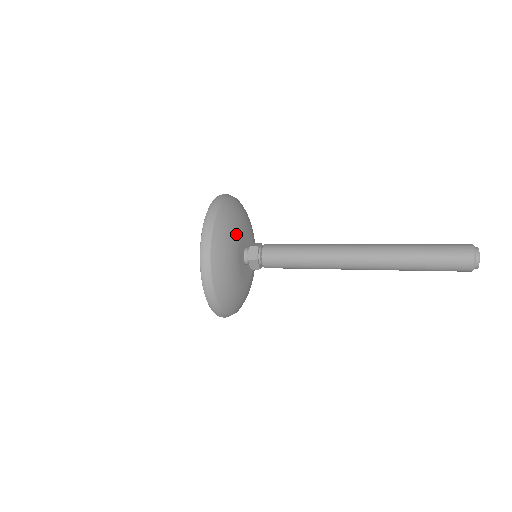
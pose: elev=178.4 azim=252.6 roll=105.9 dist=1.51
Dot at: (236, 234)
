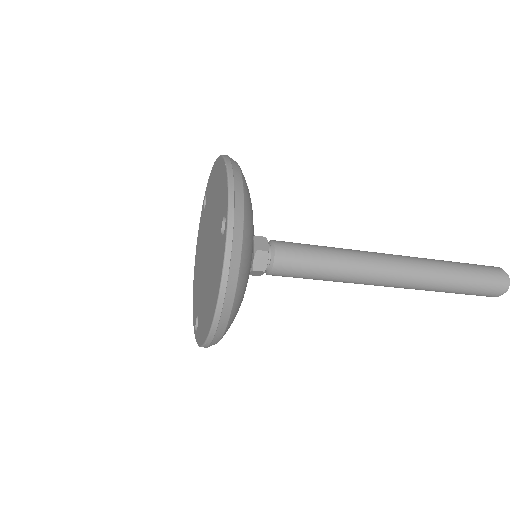
Dot at: occluded
